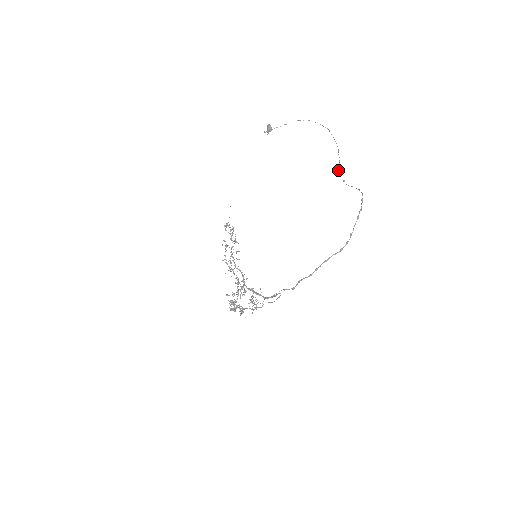
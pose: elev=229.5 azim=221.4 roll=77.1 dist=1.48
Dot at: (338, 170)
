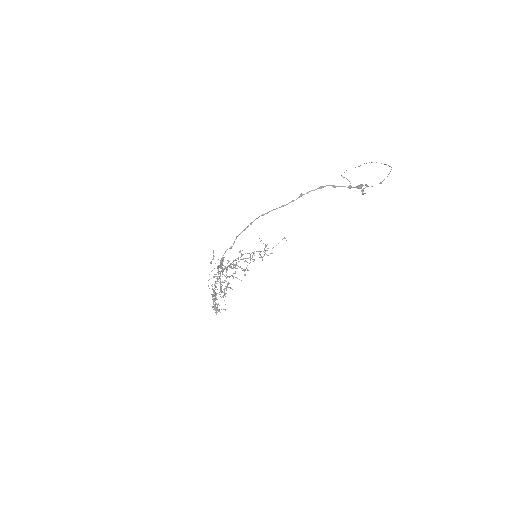
Dot at: (365, 184)
